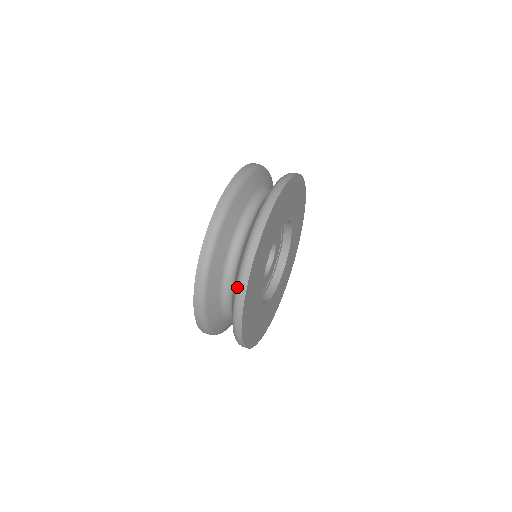
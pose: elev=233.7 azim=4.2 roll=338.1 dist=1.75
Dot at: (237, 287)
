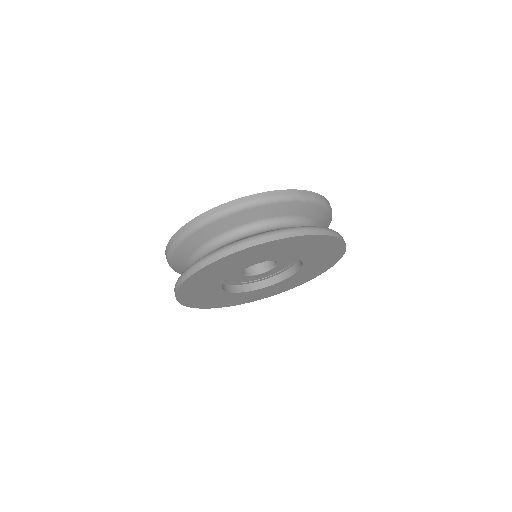
Dot at: occluded
